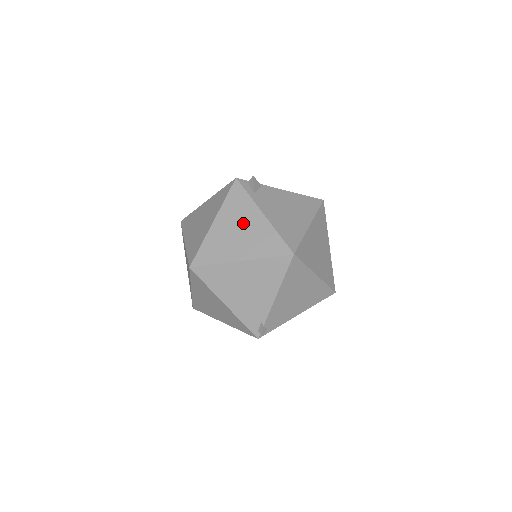
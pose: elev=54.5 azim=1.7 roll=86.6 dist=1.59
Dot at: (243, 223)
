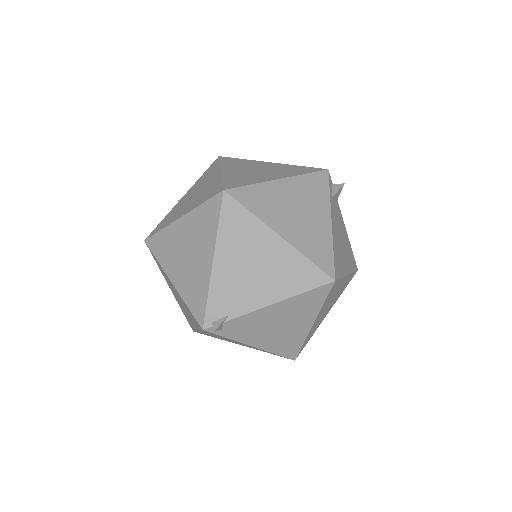
Dot at: (307, 208)
